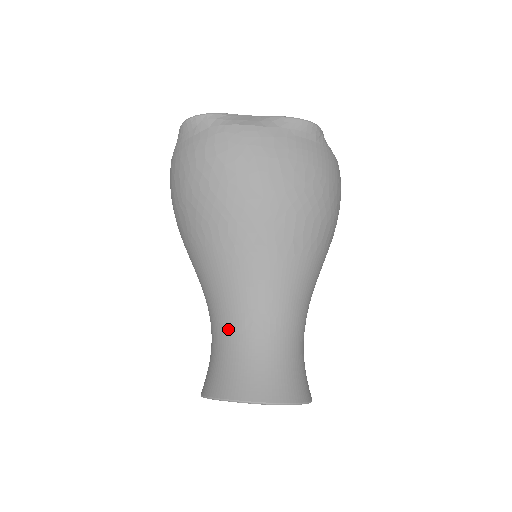
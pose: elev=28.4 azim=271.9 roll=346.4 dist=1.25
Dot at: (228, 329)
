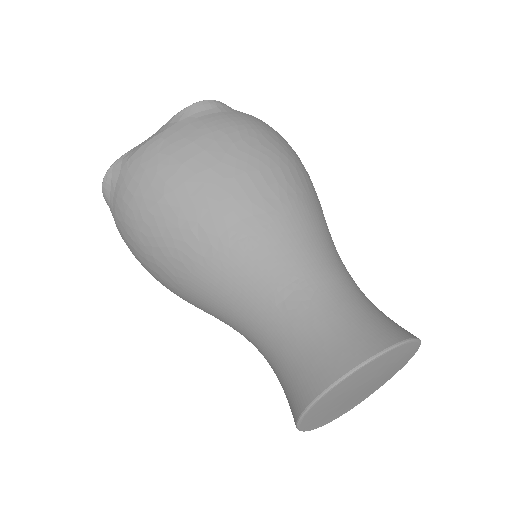
Dot at: (268, 331)
